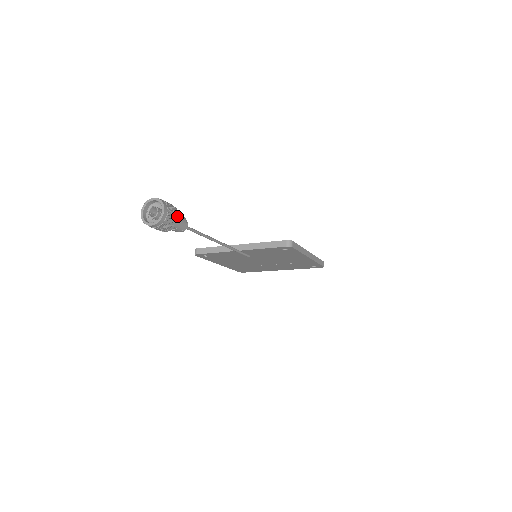
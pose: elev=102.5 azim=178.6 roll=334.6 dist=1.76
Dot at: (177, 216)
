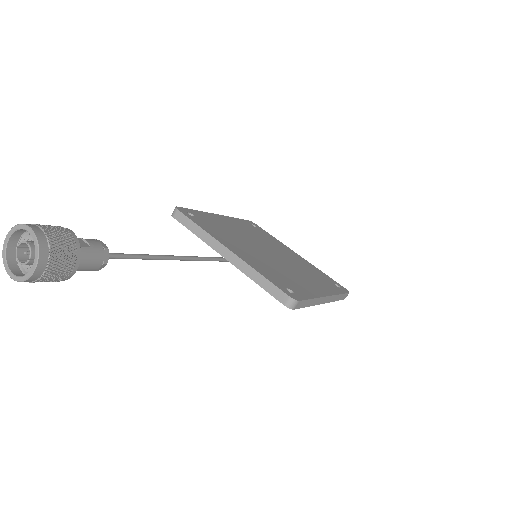
Dot at: (73, 268)
